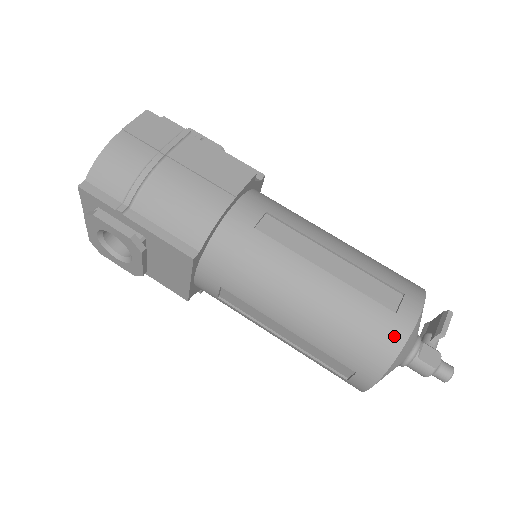
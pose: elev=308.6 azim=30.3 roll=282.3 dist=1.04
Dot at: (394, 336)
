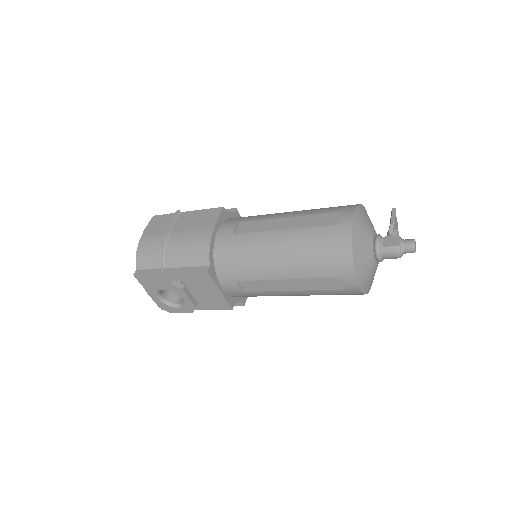
Dot at: (342, 237)
